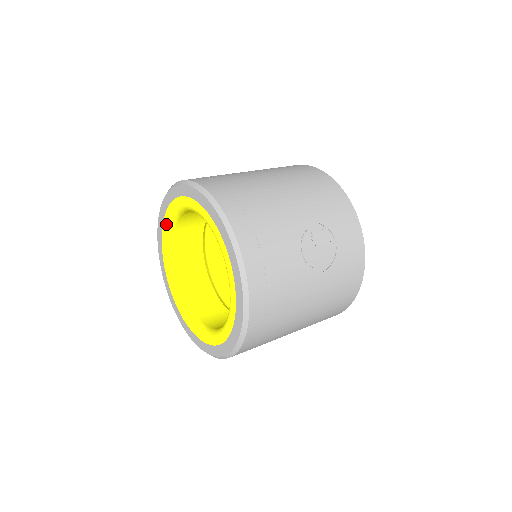
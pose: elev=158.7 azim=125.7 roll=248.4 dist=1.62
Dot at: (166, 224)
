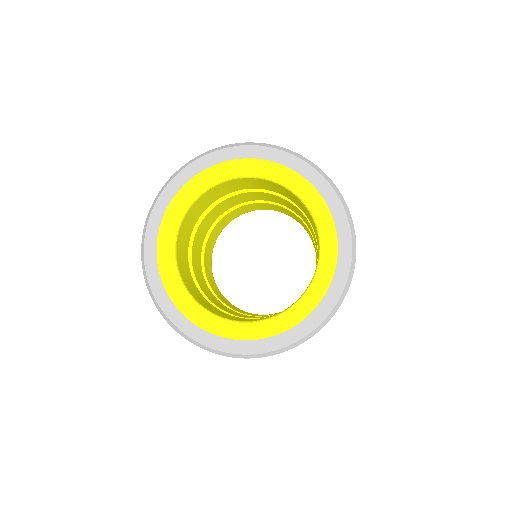
Dot at: (170, 280)
